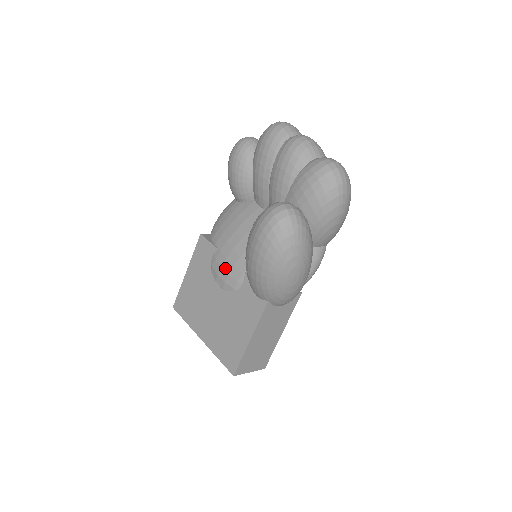
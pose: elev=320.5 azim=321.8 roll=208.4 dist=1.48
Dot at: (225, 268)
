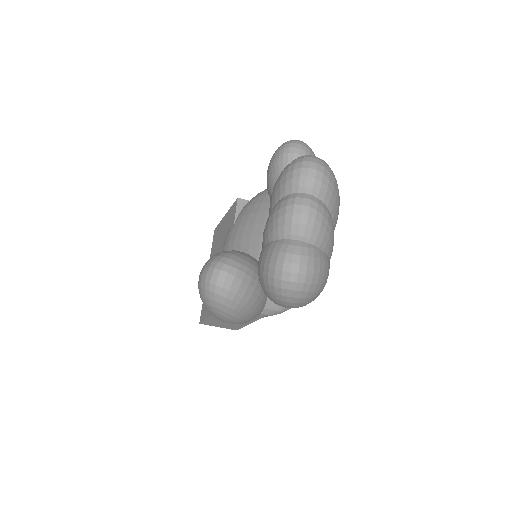
Dot at: (225, 249)
